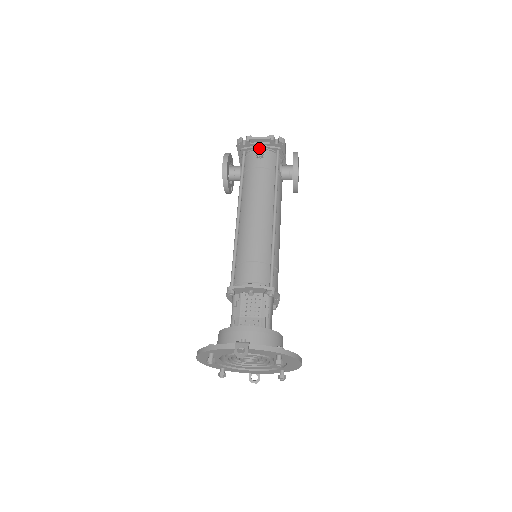
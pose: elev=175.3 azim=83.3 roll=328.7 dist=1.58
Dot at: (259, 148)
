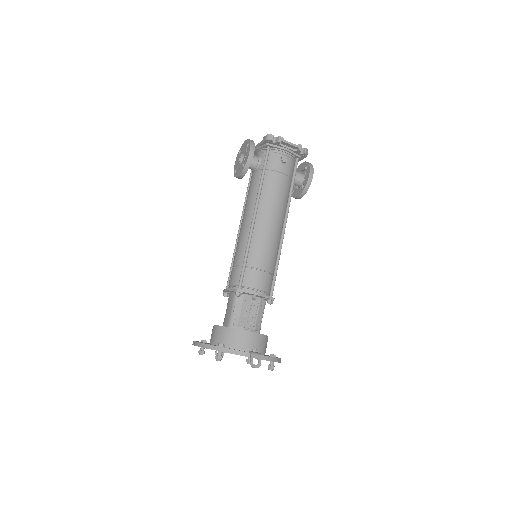
Dot at: (285, 151)
